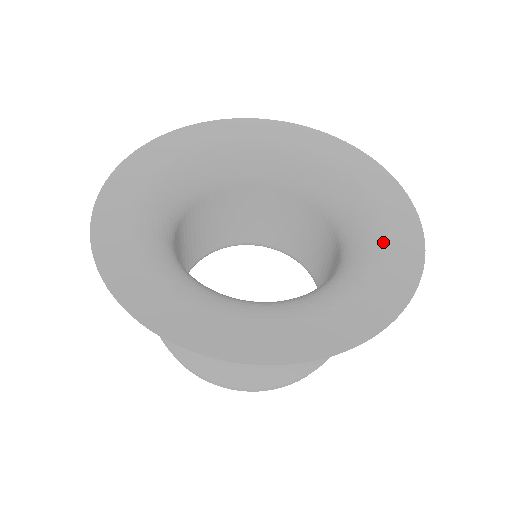
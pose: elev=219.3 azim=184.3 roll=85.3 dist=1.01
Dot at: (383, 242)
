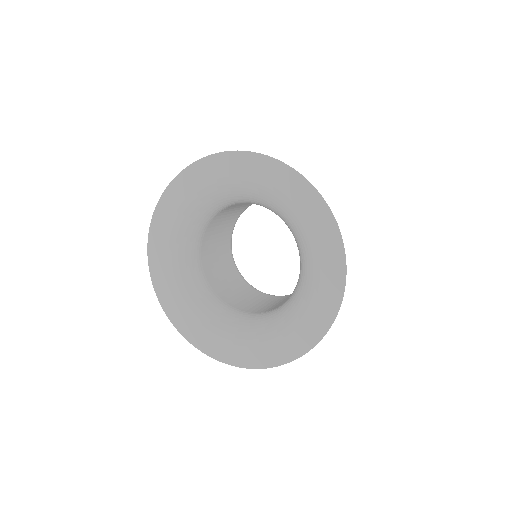
Dot at: (315, 254)
